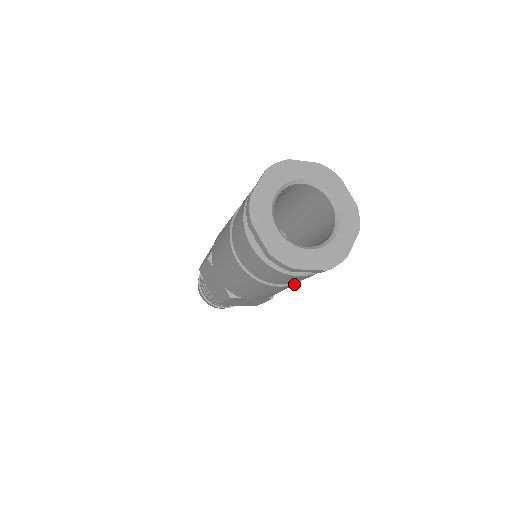
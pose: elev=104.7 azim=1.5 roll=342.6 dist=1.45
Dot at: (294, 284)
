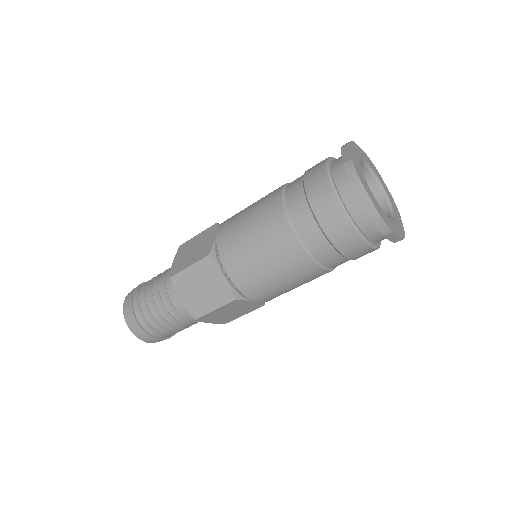
Dot at: occluded
